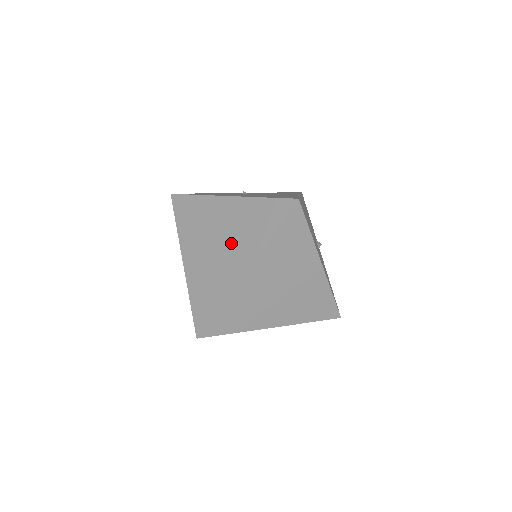
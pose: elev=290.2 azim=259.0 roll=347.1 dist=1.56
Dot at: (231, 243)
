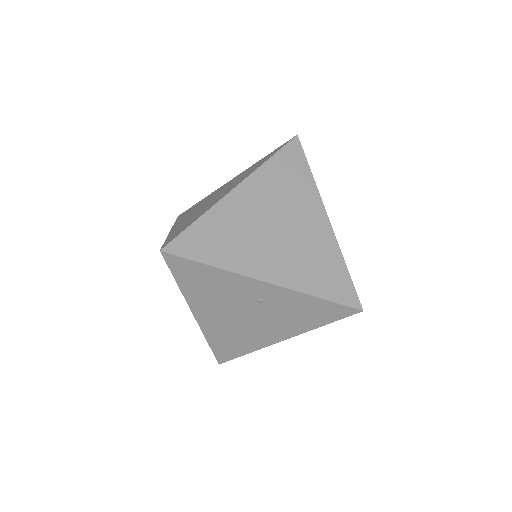
Dot at: (226, 189)
